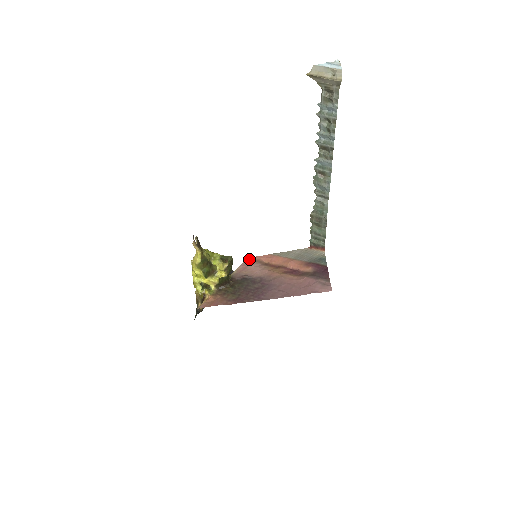
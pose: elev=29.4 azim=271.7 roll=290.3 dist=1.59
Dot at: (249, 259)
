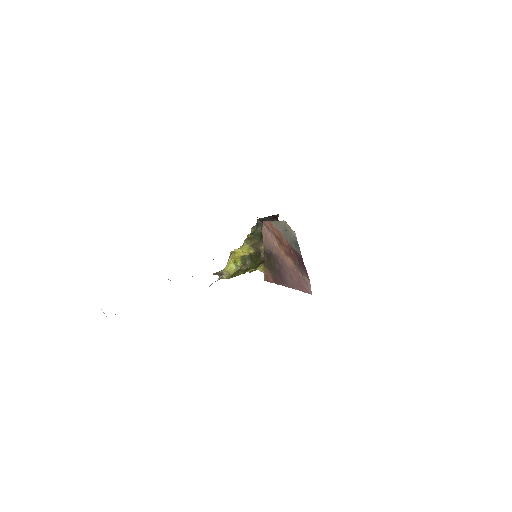
Dot at: (263, 224)
